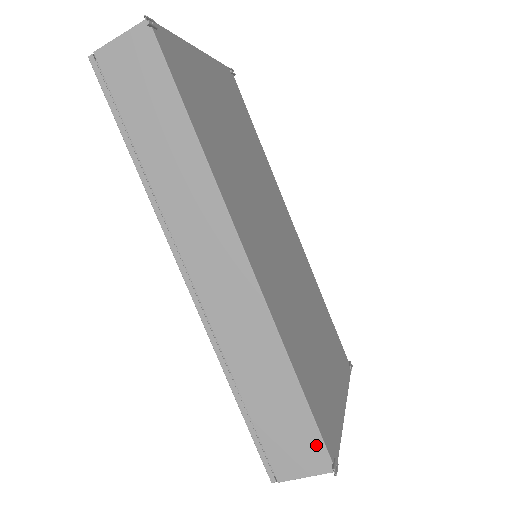
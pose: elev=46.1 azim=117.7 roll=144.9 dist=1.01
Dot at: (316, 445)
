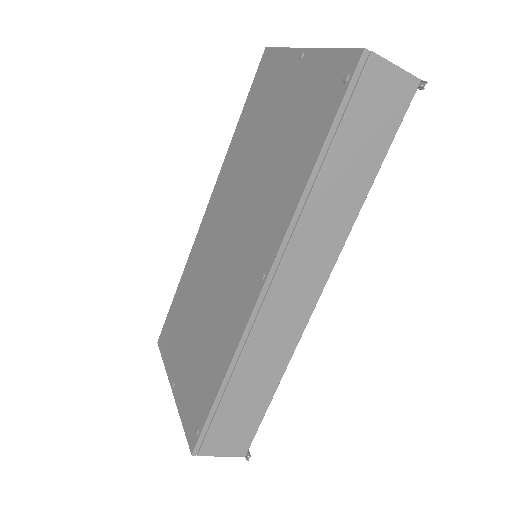
Dot at: (249, 436)
